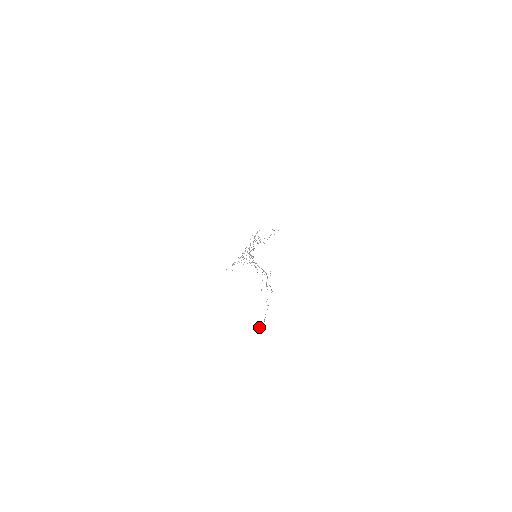
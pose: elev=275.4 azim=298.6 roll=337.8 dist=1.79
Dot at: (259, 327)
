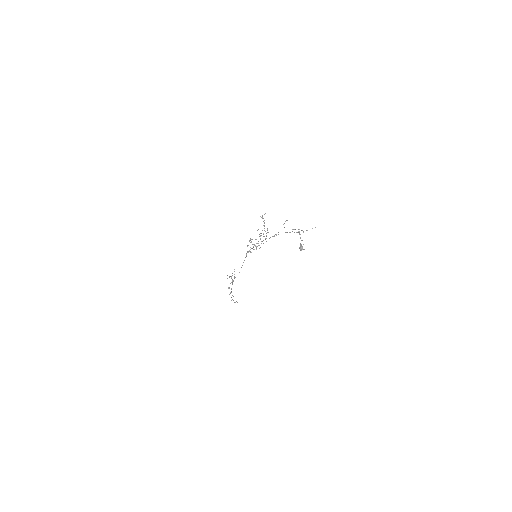
Dot at: occluded
